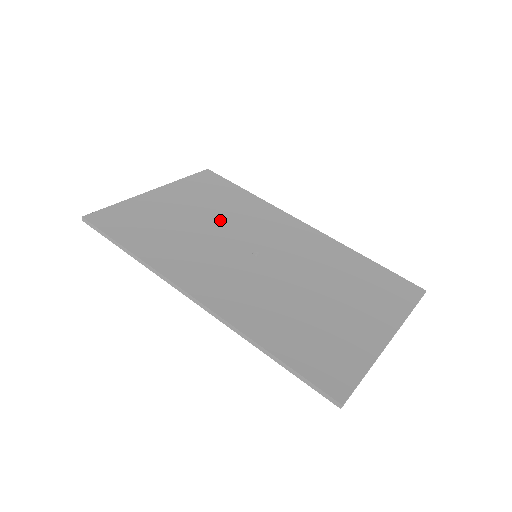
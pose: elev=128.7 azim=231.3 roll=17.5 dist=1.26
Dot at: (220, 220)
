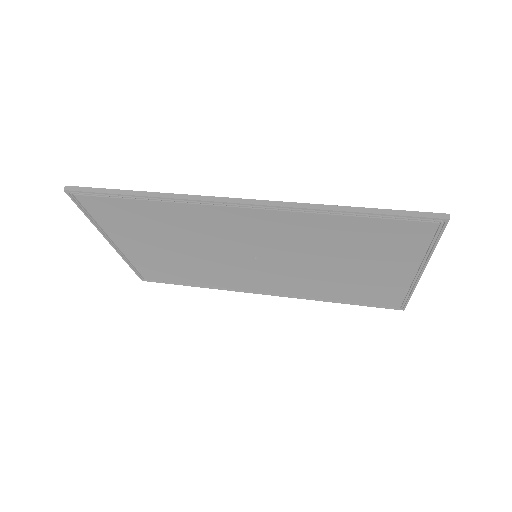
Dot at: occluded
